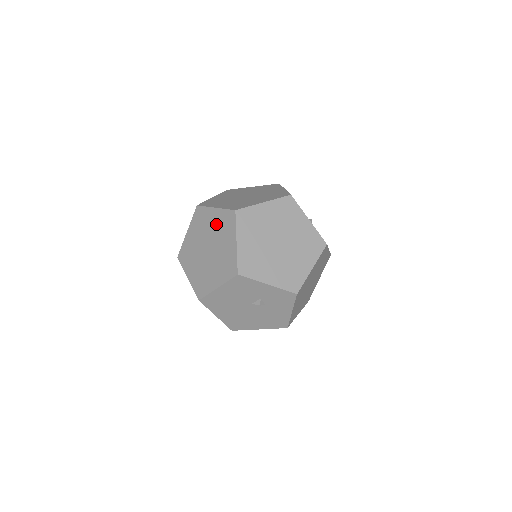
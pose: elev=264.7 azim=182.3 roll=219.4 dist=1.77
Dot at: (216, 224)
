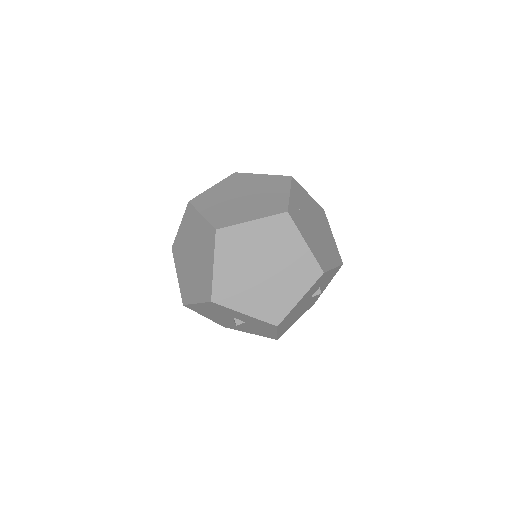
Dot at: (264, 237)
